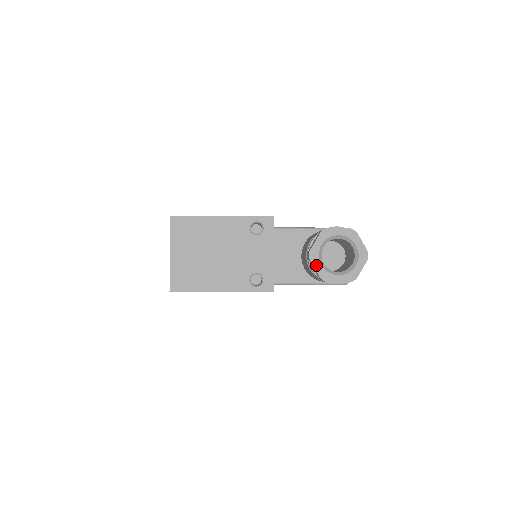
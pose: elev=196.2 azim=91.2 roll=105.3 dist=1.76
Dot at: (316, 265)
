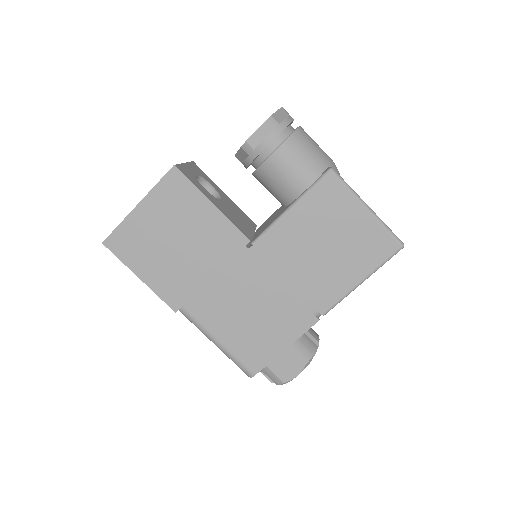
Dot at: occluded
